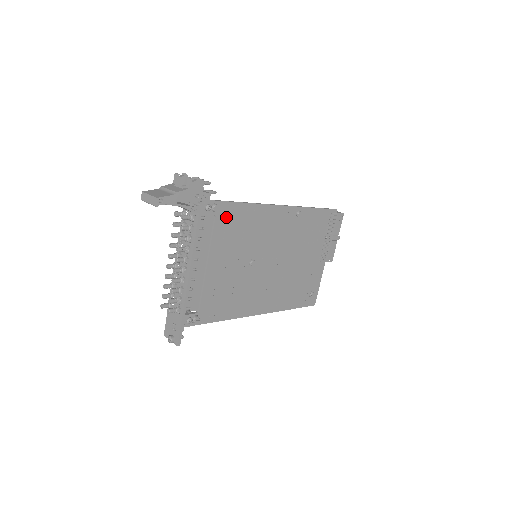
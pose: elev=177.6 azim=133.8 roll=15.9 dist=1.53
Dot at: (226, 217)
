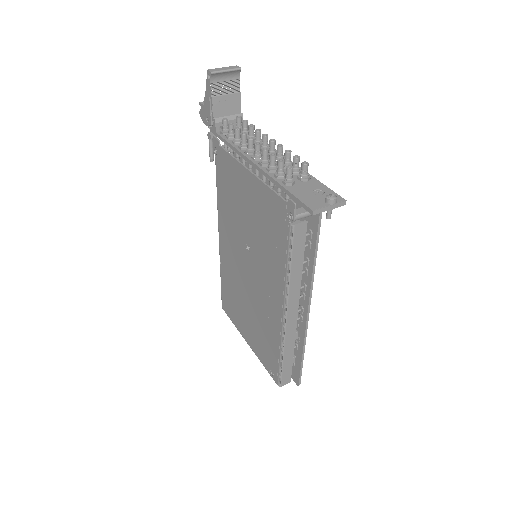
Dot at: occluded
